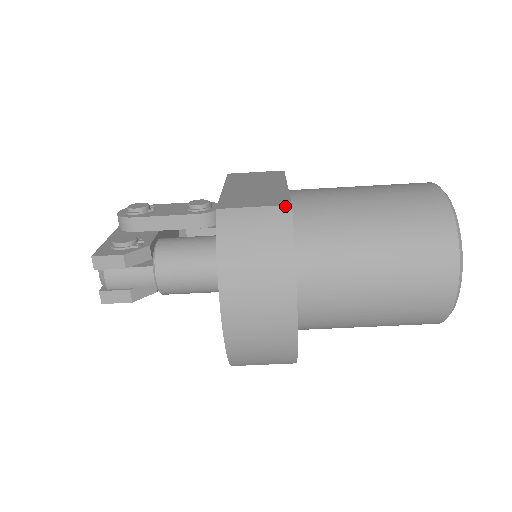
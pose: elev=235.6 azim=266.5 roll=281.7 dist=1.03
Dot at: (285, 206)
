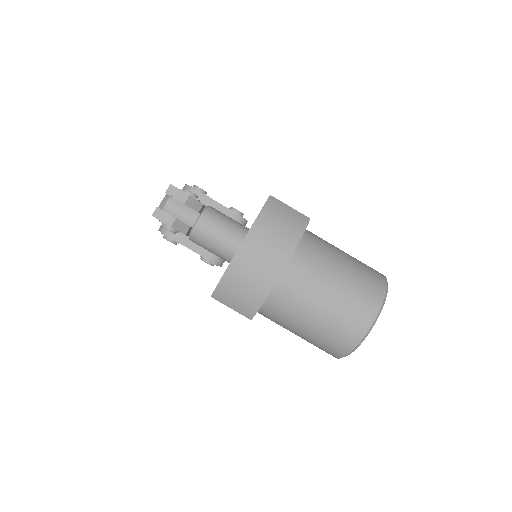
Dot at: (307, 217)
